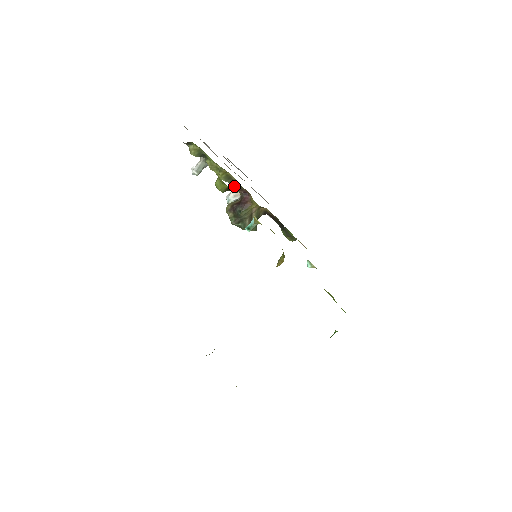
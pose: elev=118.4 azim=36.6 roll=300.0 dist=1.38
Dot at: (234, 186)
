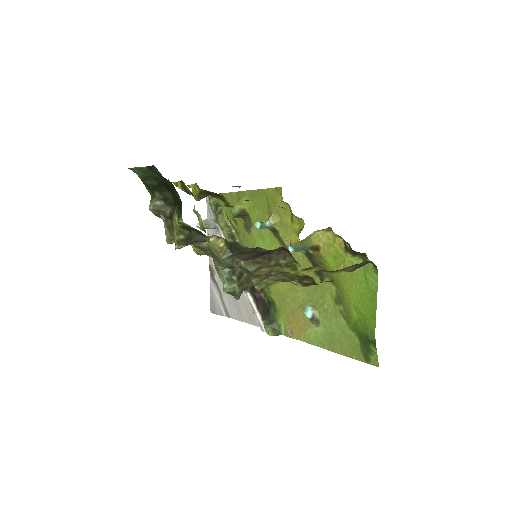
Dot at: occluded
